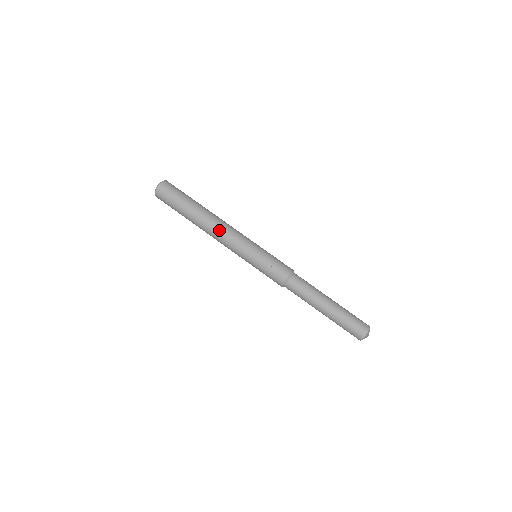
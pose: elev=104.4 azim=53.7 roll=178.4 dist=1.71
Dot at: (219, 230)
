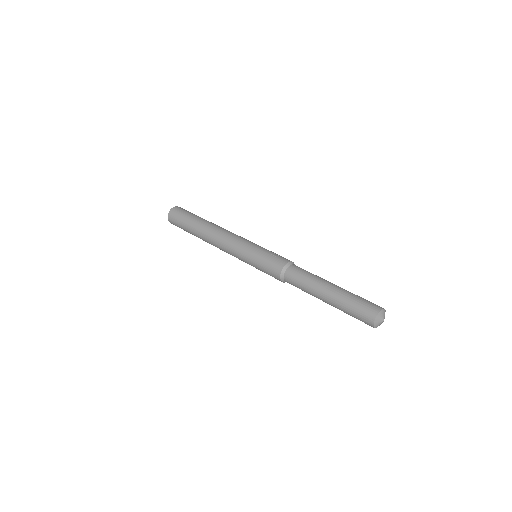
Dot at: (223, 231)
